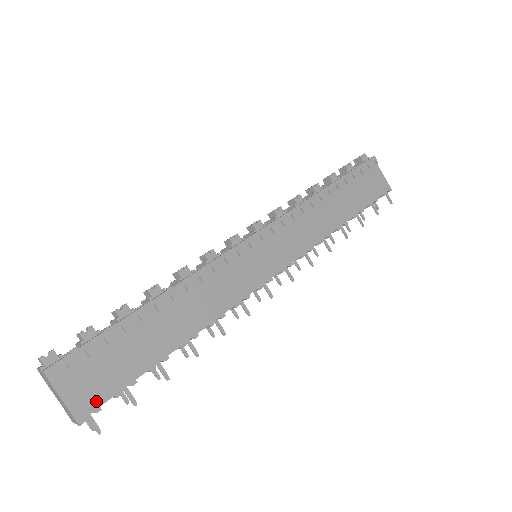
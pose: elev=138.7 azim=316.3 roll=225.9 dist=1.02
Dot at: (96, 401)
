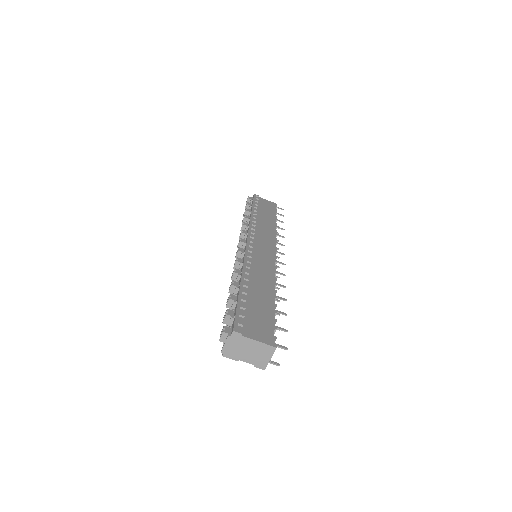
Dot at: (270, 335)
